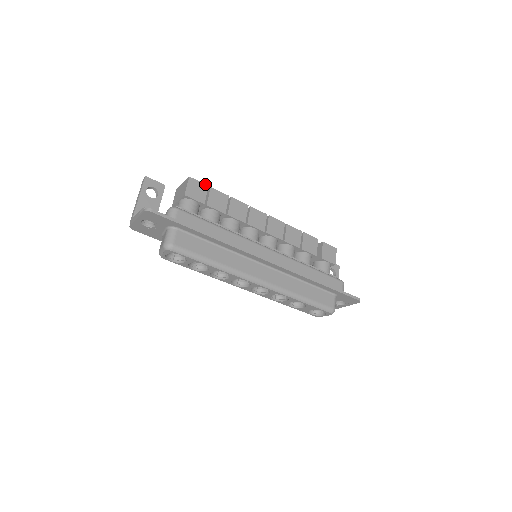
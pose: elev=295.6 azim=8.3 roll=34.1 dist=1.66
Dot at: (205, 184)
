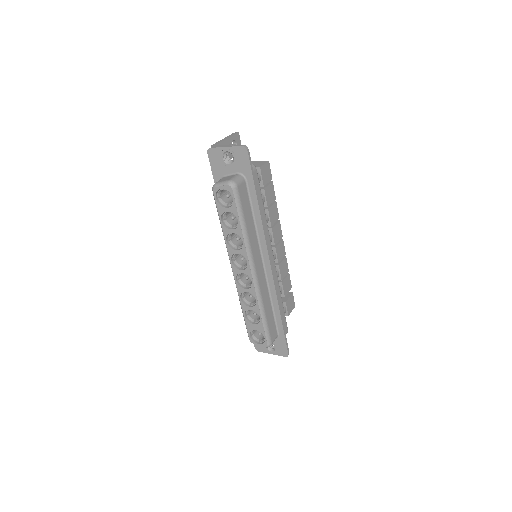
Dot at: occluded
